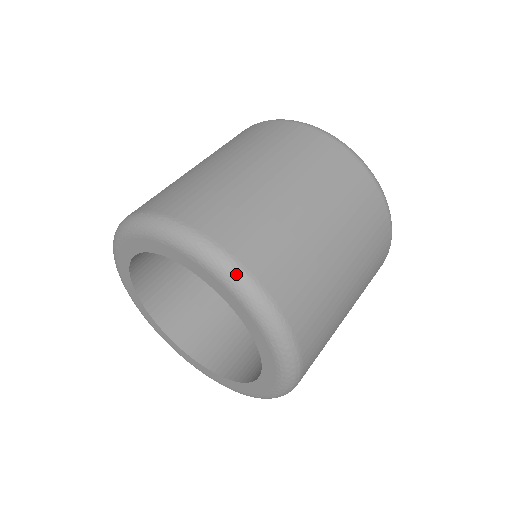
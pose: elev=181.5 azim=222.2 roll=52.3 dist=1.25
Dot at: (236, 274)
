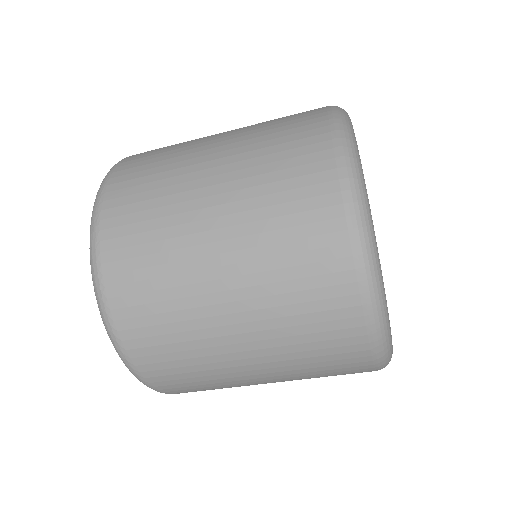
Dot at: (107, 174)
